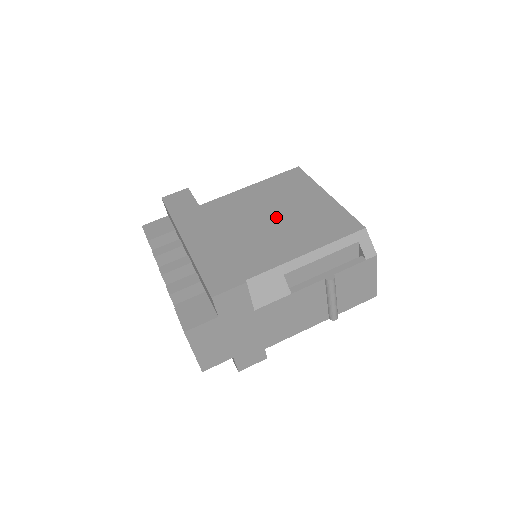
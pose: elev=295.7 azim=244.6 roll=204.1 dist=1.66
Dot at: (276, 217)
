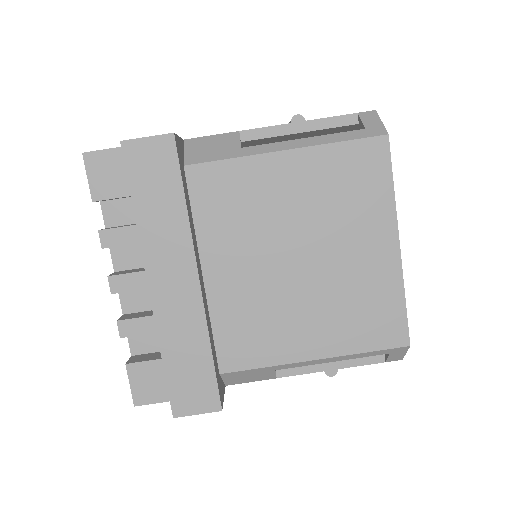
Dot at: (303, 263)
